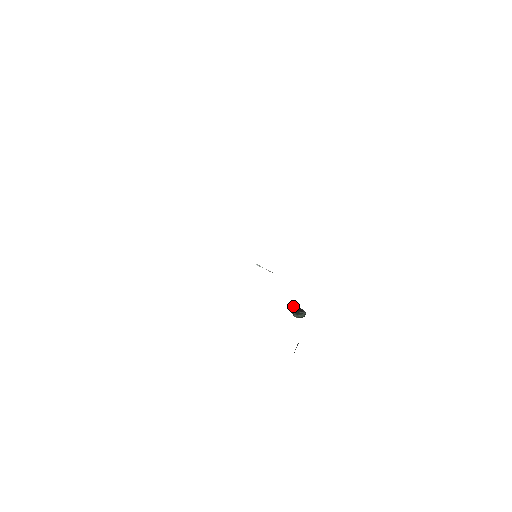
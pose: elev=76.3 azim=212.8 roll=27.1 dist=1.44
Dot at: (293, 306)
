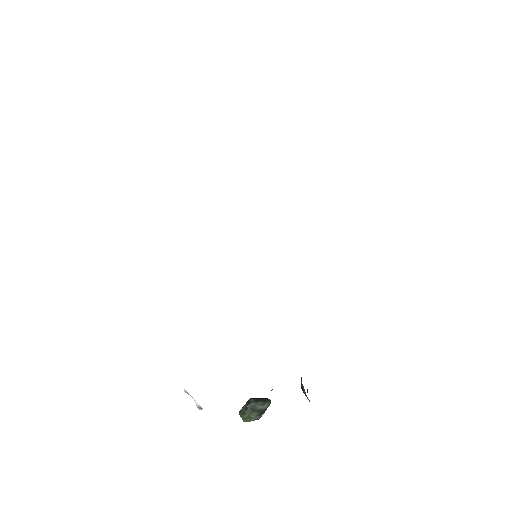
Dot at: occluded
